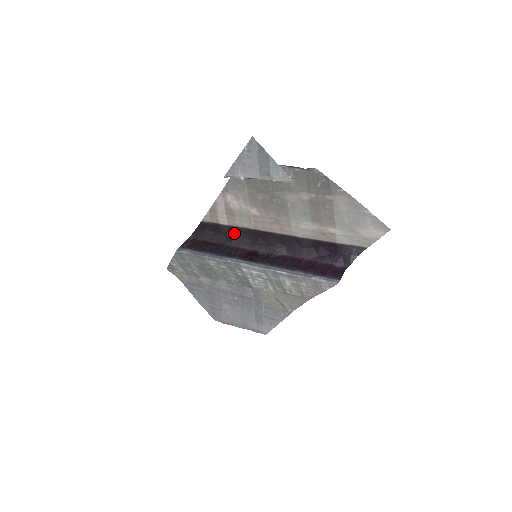
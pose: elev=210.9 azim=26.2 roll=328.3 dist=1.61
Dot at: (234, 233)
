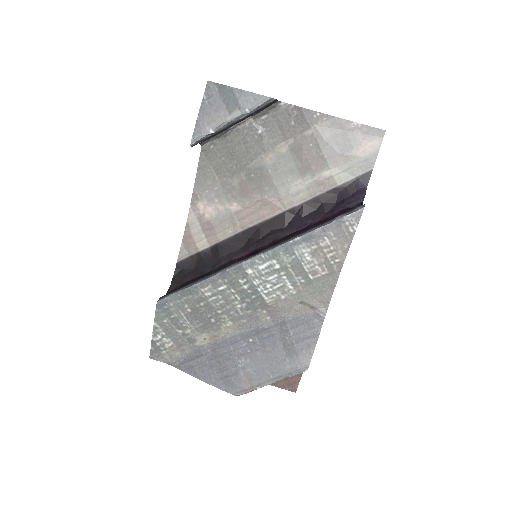
Dot at: (220, 251)
